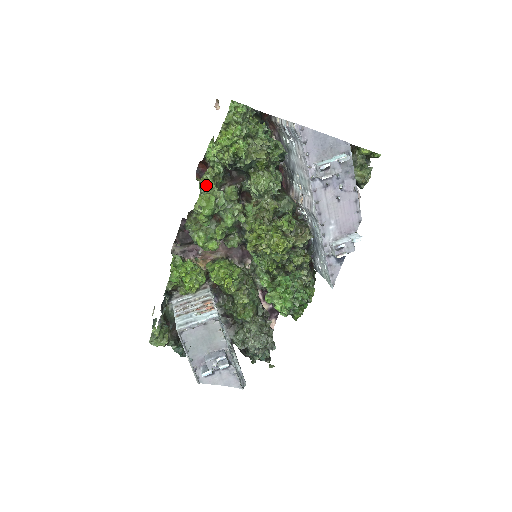
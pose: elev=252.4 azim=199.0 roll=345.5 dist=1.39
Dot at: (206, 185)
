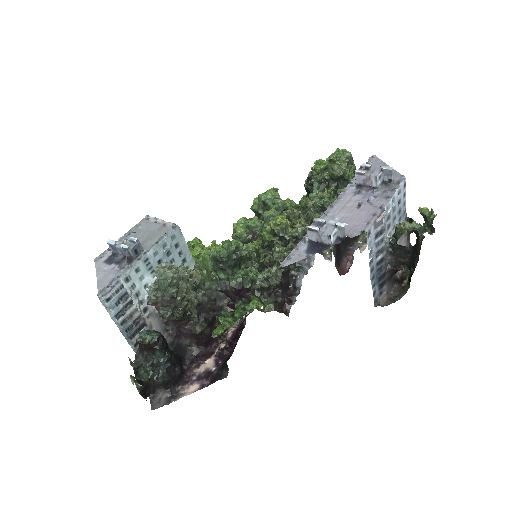
Dot at: occluded
